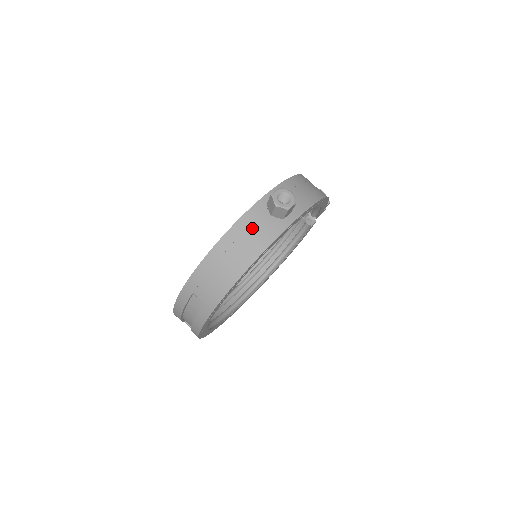
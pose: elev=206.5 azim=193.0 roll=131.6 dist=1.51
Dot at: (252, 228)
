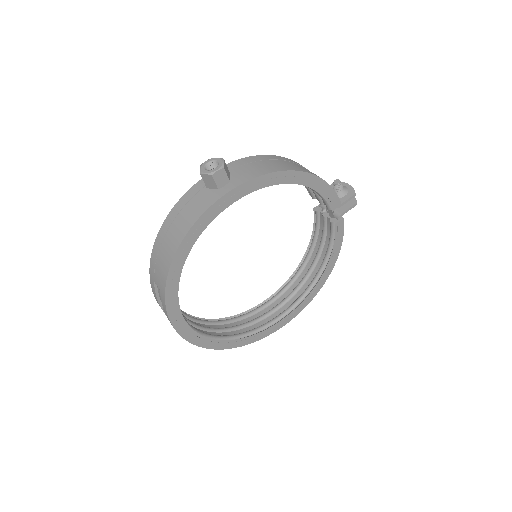
Dot at: (189, 204)
